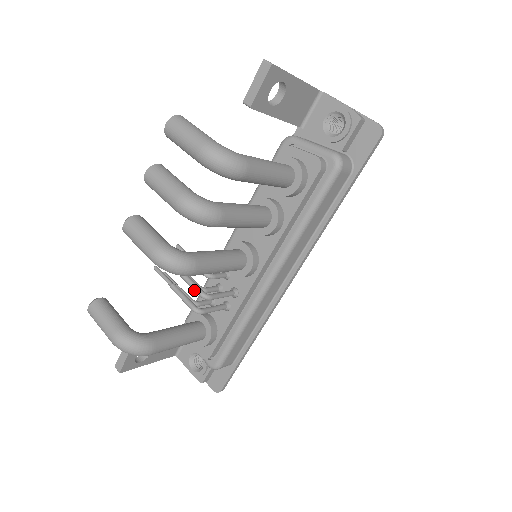
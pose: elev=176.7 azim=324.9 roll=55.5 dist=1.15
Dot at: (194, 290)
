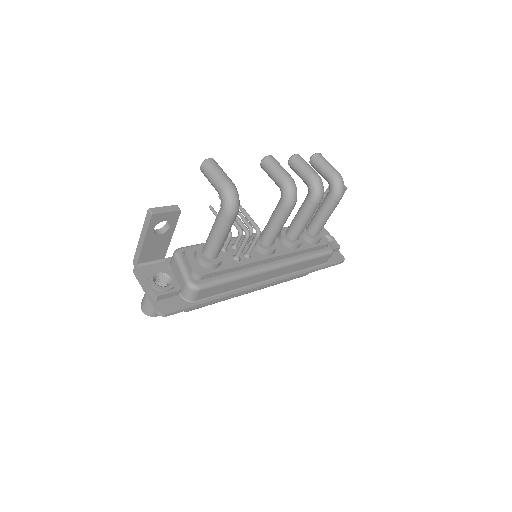
Dot at: (254, 223)
